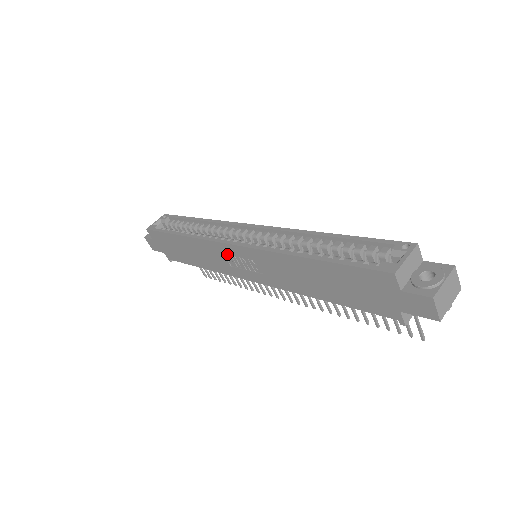
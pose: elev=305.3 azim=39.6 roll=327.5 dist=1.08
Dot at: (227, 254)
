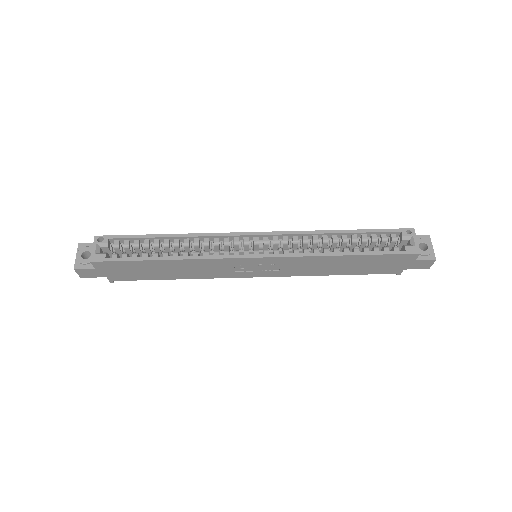
Dot at: (240, 264)
